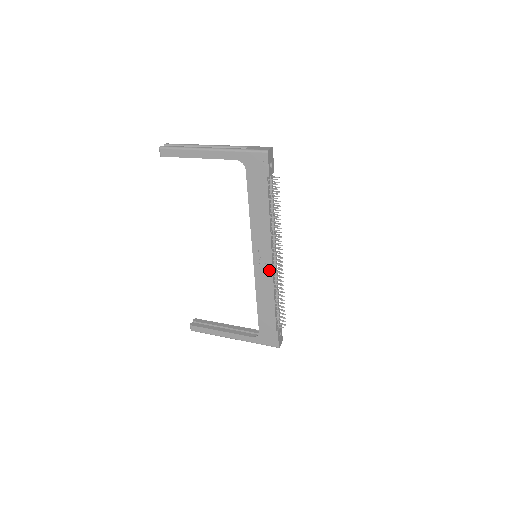
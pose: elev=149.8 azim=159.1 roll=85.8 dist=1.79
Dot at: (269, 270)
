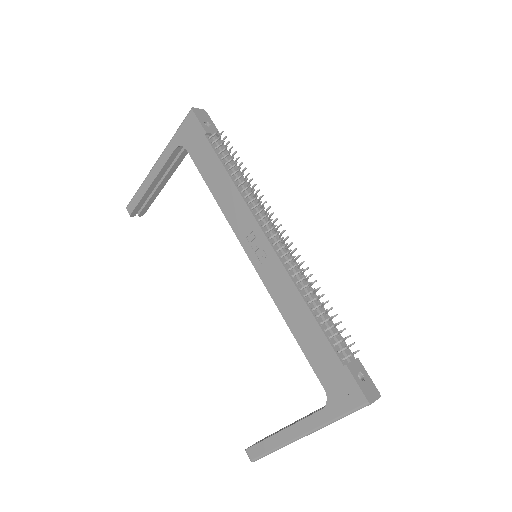
Dot at: (272, 256)
